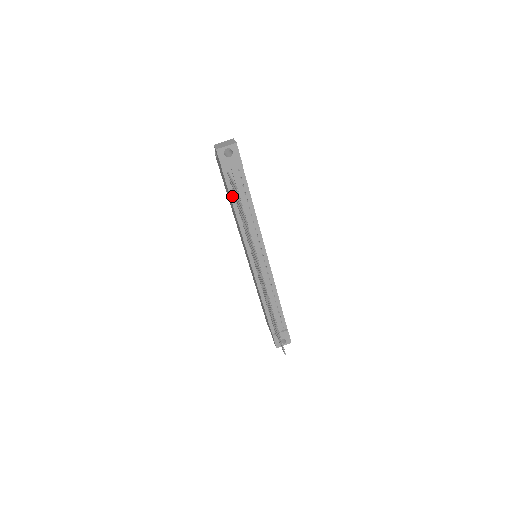
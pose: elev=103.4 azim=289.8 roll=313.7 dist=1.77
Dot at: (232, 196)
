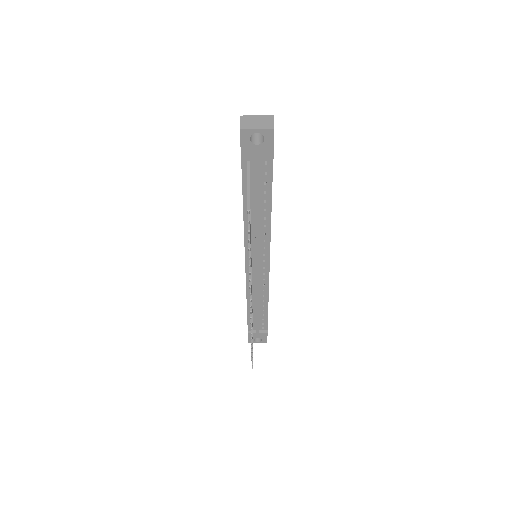
Dot at: (245, 190)
